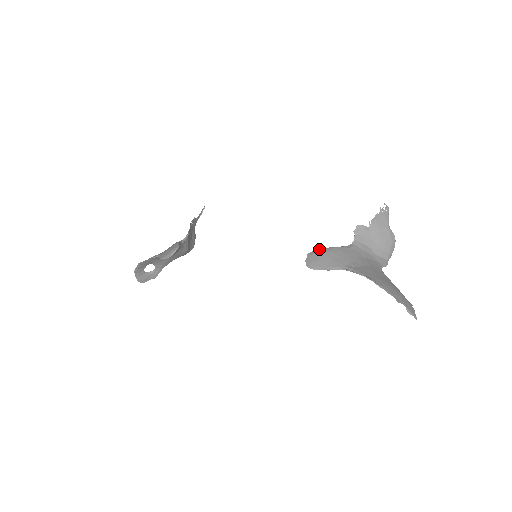
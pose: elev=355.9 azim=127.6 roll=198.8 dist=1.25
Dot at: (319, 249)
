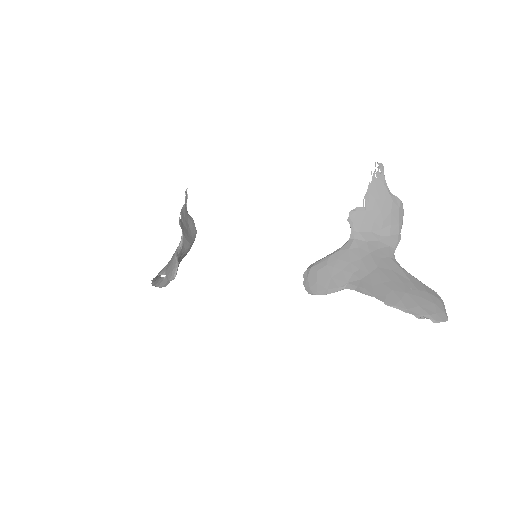
Dot at: (314, 264)
